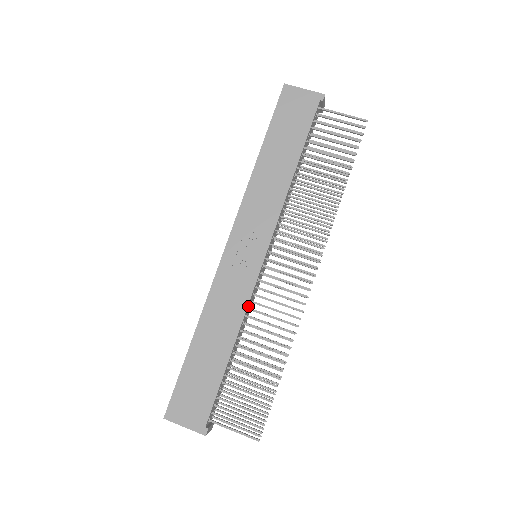
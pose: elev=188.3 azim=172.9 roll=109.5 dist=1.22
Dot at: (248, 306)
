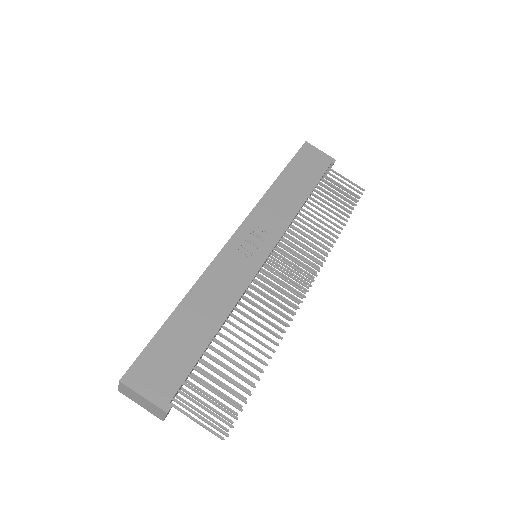
Dot at: occluded
